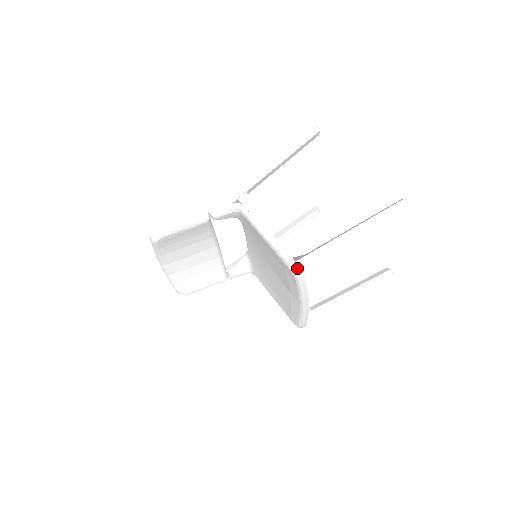
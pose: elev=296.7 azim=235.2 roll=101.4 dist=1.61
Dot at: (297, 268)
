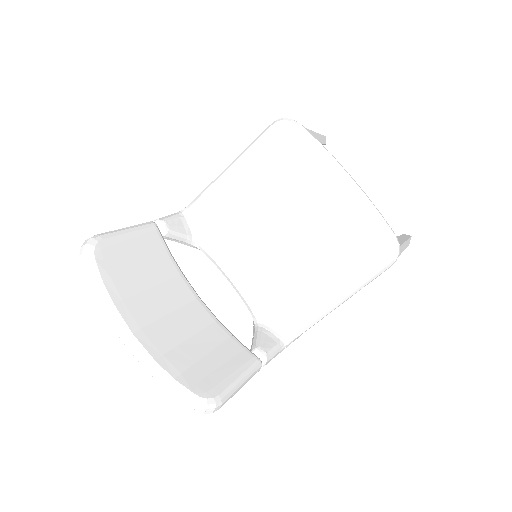
Dot at: (284, 118)
